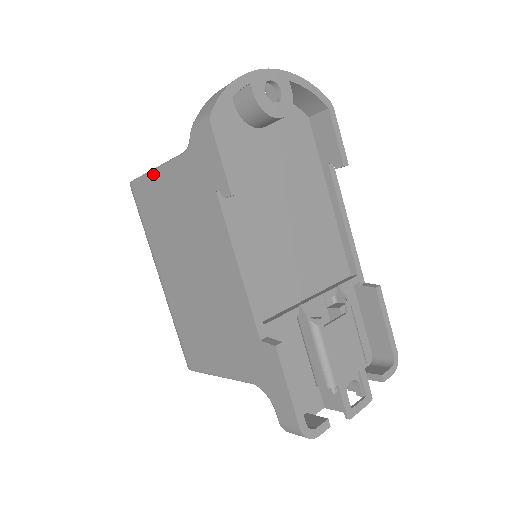
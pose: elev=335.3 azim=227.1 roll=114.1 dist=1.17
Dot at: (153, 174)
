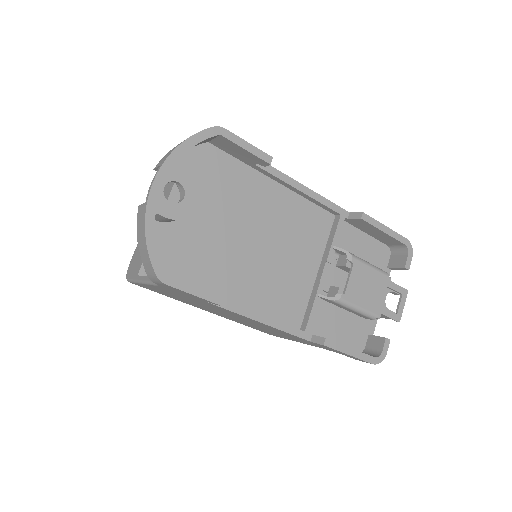
Dot at: occluded
